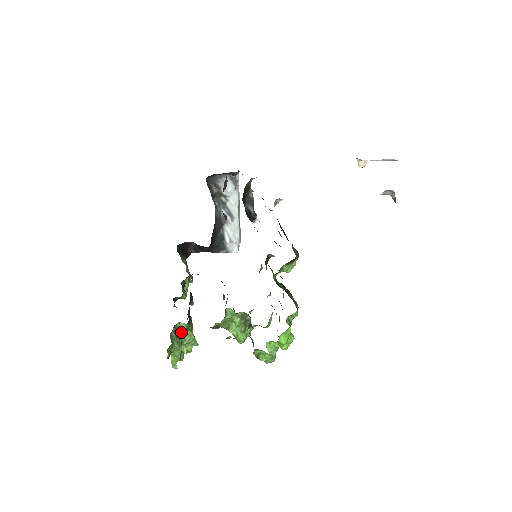
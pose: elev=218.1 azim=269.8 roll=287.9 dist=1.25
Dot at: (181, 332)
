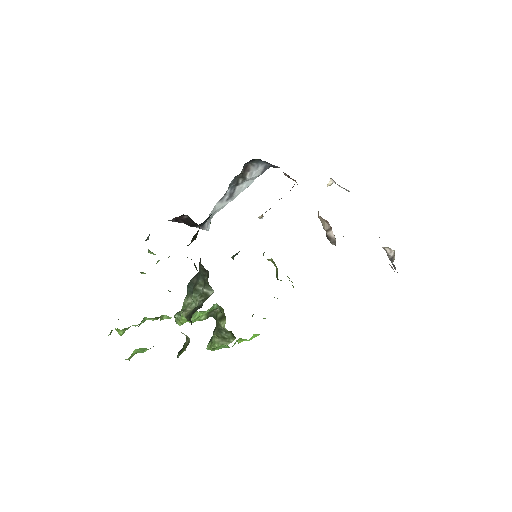
Dot at: occluded
